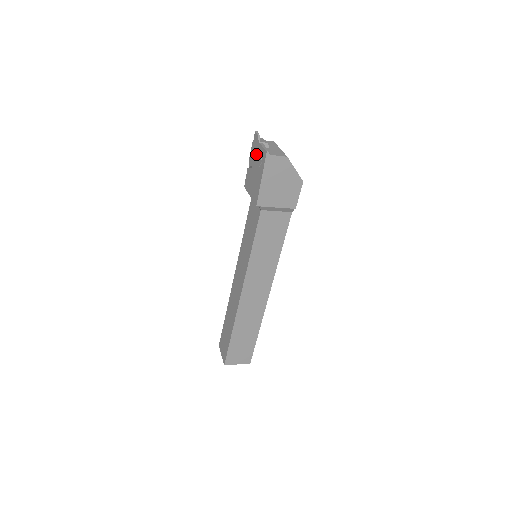
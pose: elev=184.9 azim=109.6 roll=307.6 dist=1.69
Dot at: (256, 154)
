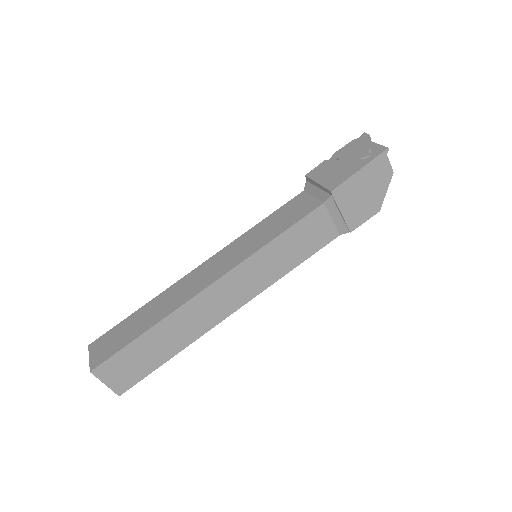
Dot at: (357, 149)
